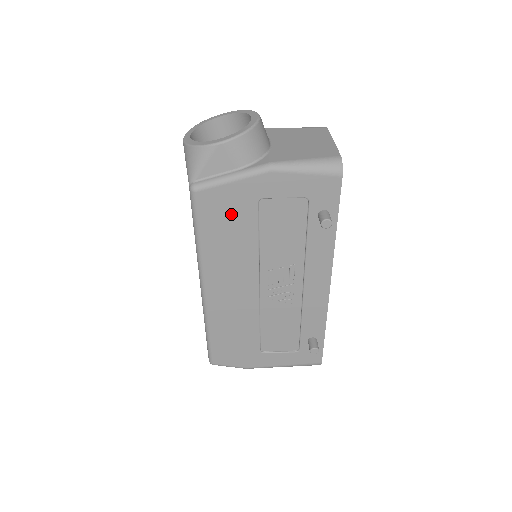
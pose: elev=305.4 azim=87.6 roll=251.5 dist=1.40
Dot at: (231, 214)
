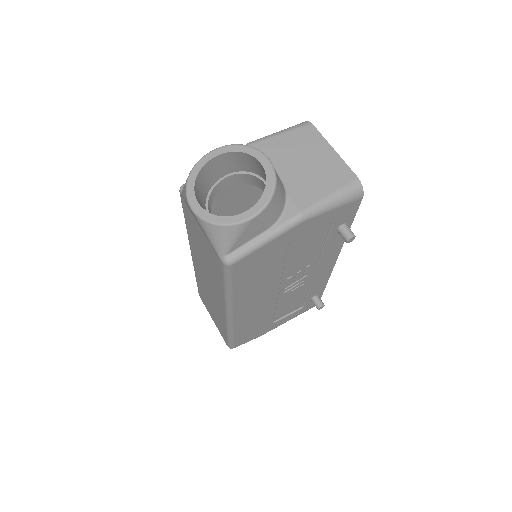
Dot at: (263, 263)
